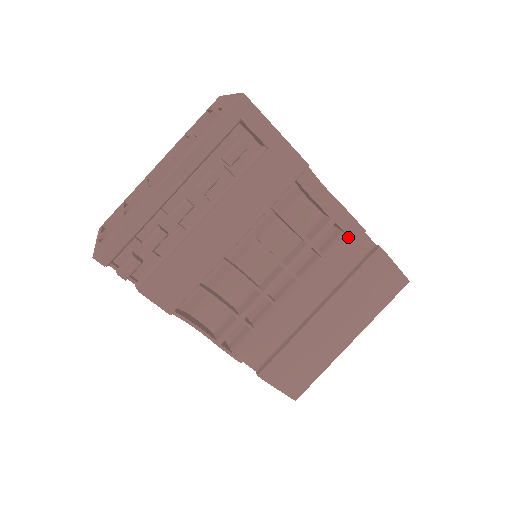
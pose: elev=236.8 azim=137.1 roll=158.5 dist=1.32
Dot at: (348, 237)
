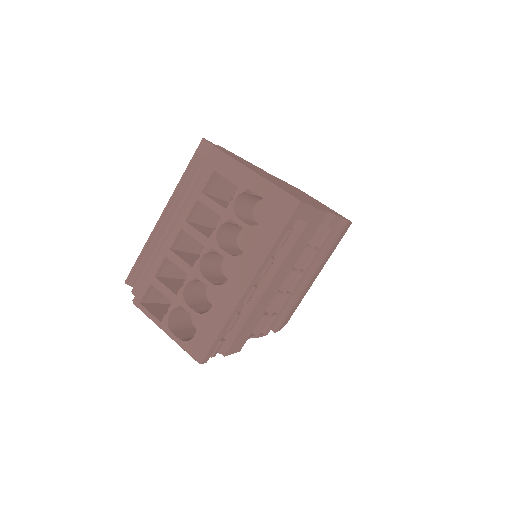
Dot at: (332, 229)
